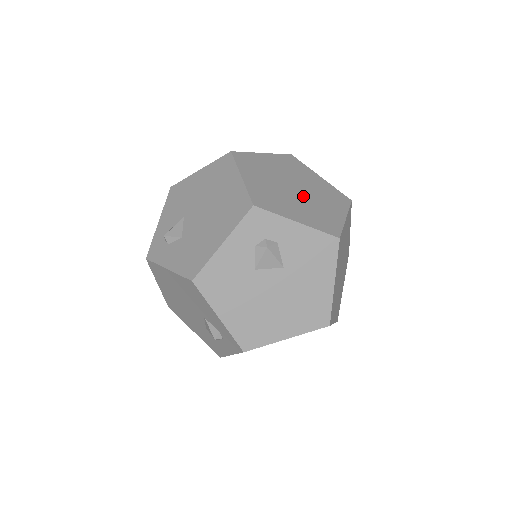
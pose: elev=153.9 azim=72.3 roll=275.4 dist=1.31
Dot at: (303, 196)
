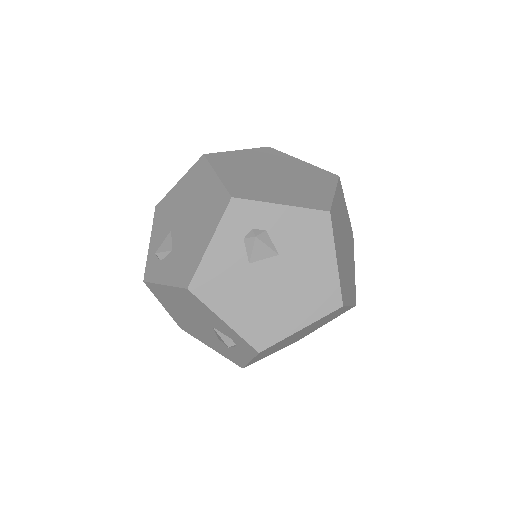
Dot at: (285, 180)
